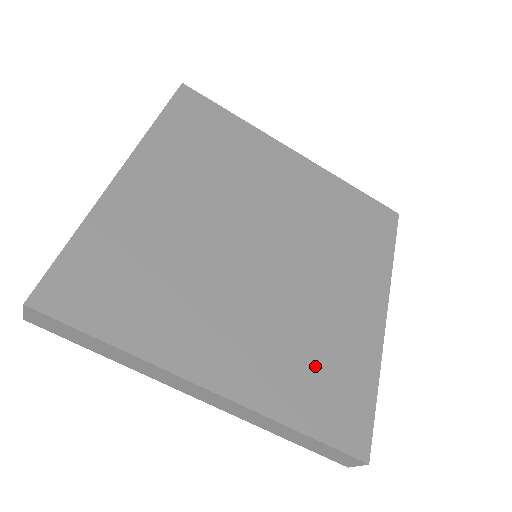
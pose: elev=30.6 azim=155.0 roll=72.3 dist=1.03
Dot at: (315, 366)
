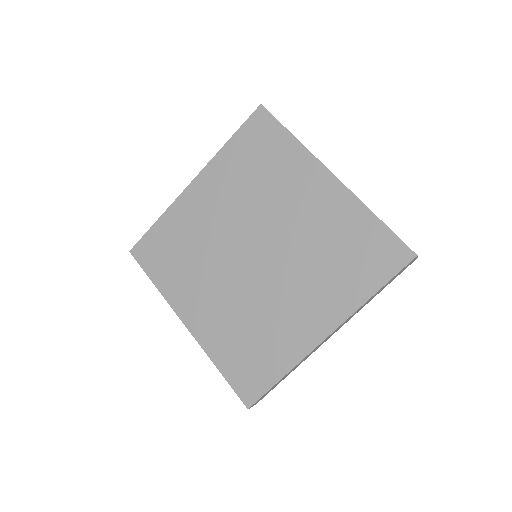
Dot at: (247, 342)
